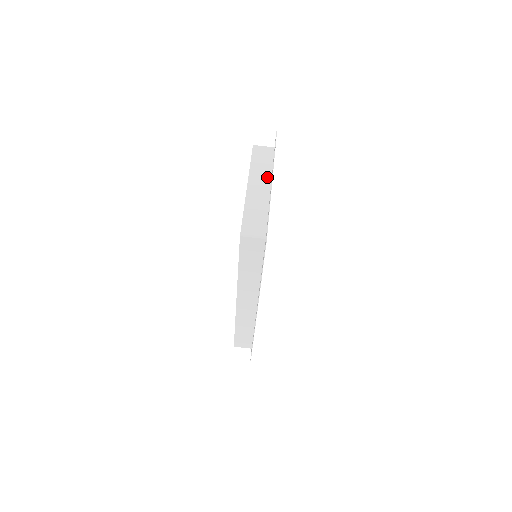
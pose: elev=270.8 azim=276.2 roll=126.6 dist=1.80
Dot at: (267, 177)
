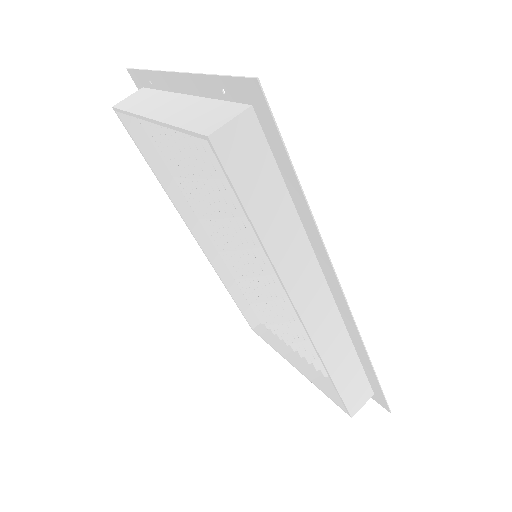
Dot at: (166, 96)
